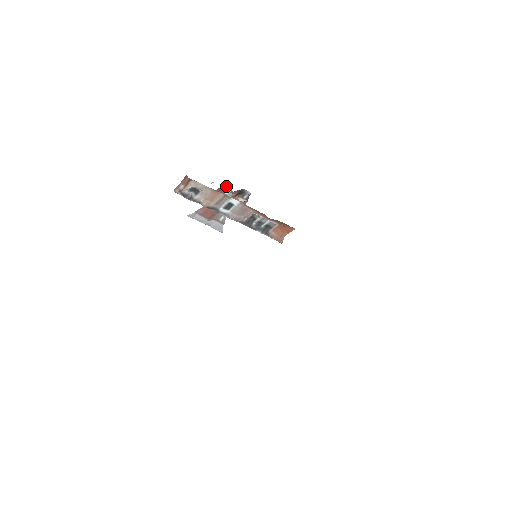
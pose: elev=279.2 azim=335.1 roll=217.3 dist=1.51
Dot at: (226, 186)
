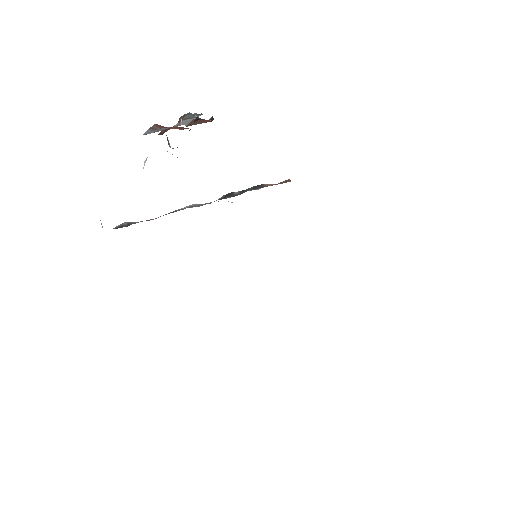
Dot at: (168, 141)
